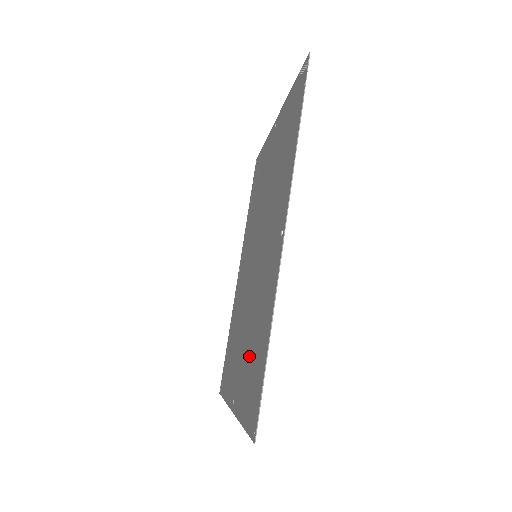
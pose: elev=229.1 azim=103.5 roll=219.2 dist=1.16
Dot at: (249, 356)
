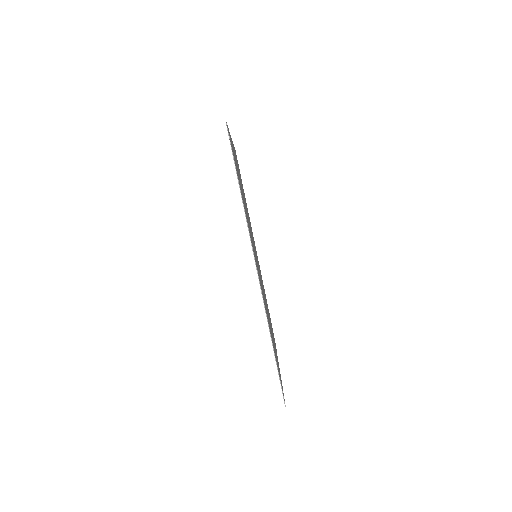
Dot at: occluded
